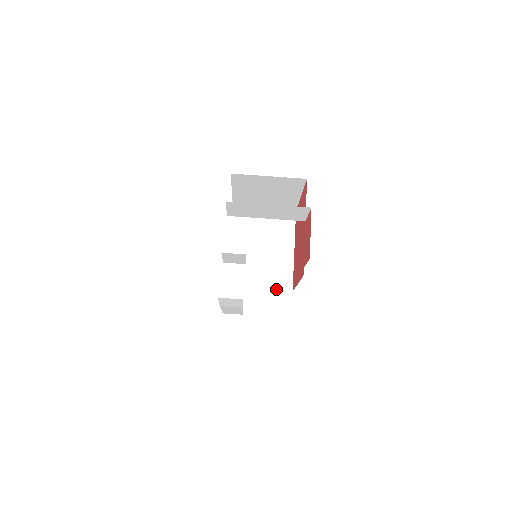
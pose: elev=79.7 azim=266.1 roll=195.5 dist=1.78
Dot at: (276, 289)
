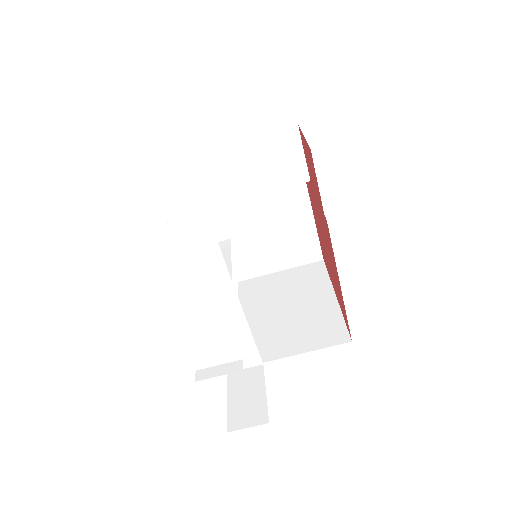
Dot at: (323, 346)
